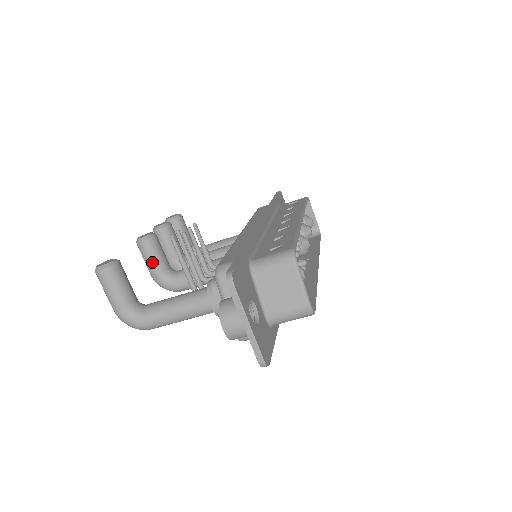
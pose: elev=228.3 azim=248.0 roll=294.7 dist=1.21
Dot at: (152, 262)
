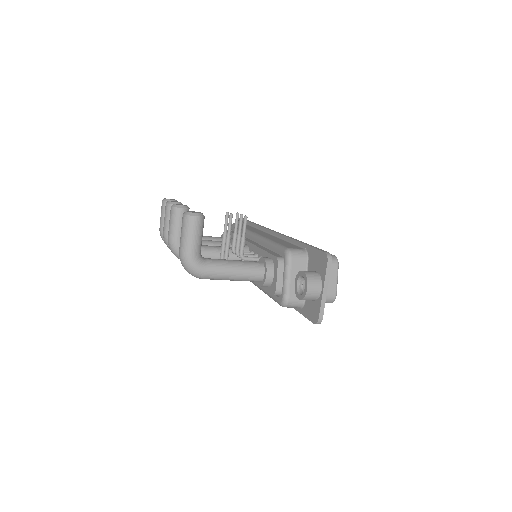
Dot at: (180, 228)
